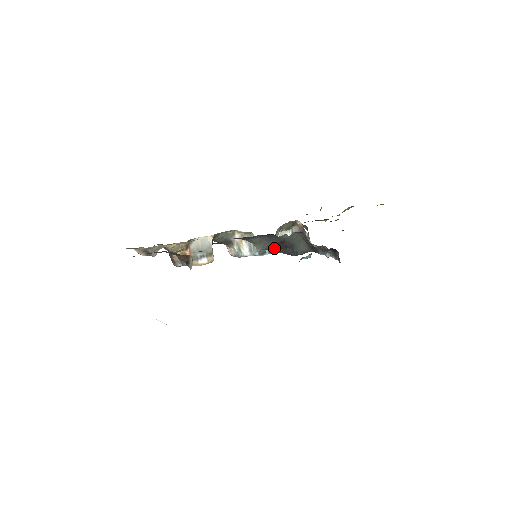
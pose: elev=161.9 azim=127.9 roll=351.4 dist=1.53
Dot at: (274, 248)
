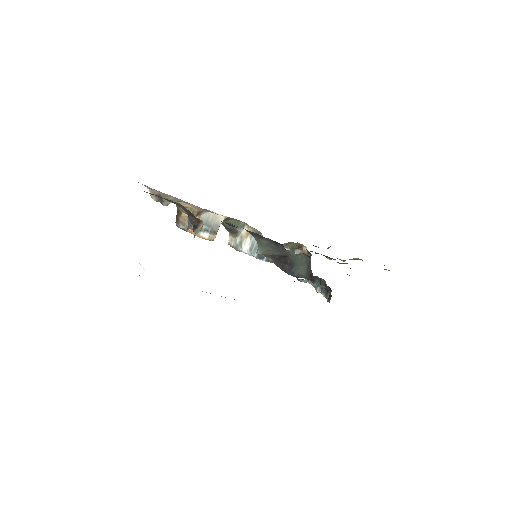
Dot at: (274, 258)
